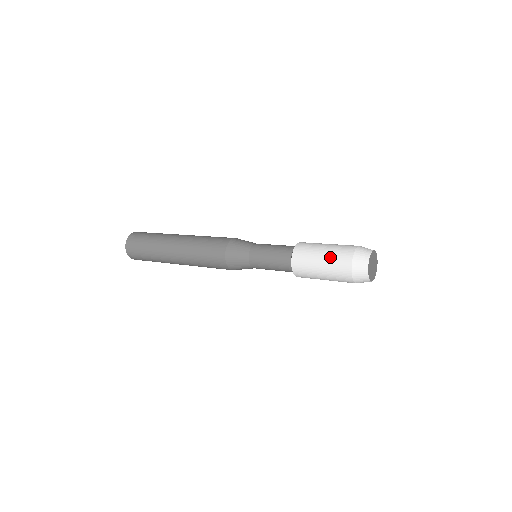
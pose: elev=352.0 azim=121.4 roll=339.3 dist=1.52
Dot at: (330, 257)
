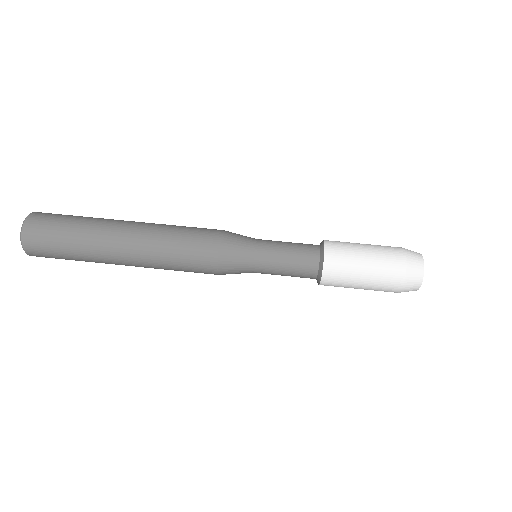
Dot at: occluded
